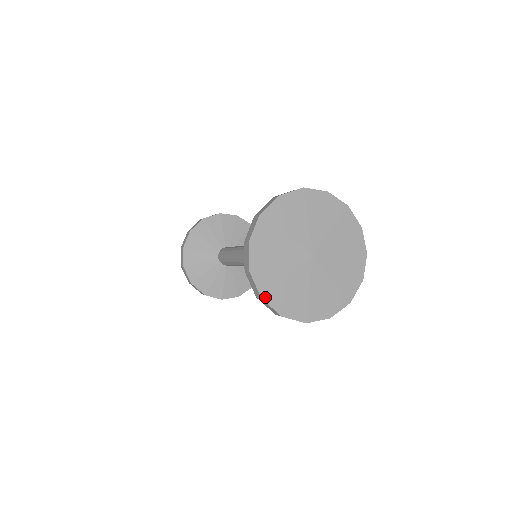
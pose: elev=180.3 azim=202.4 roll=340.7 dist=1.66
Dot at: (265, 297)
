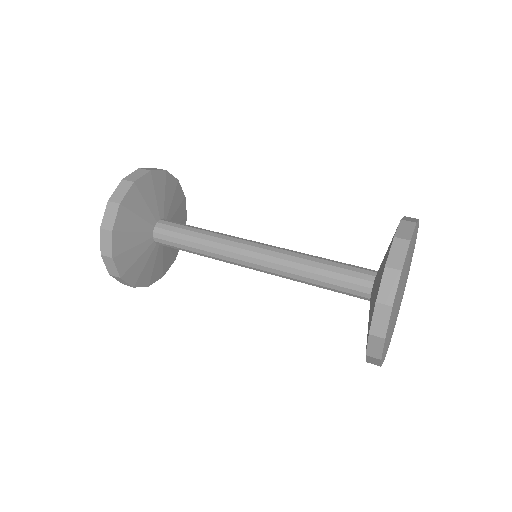
Dot at: (382, 357)
